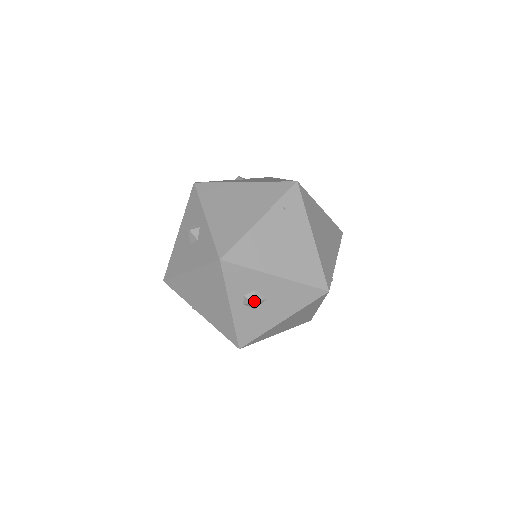
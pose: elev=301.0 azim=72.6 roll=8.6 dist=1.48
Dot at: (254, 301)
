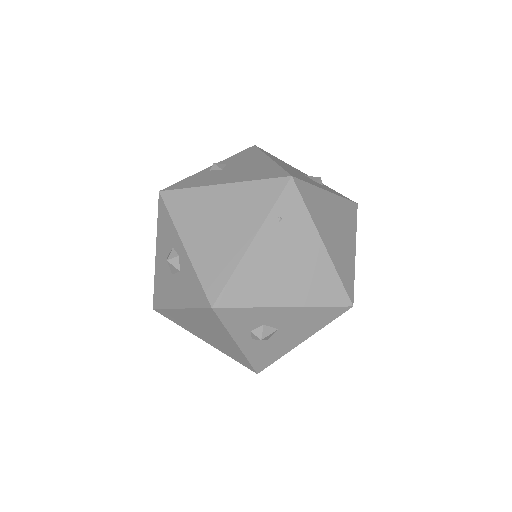
Dot at: (264, 336)
